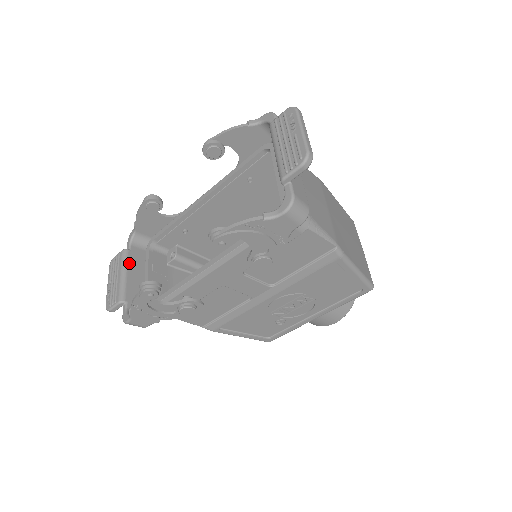
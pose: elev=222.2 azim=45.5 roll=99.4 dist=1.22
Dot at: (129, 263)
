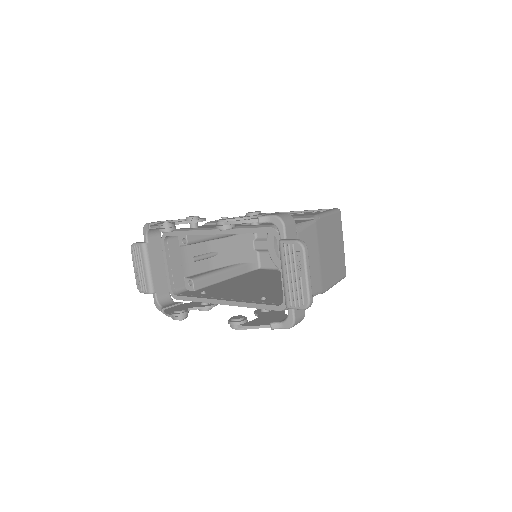
Dot at: (150, 256)
